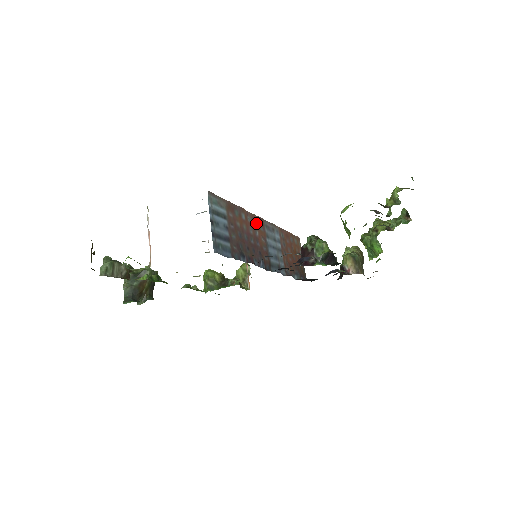
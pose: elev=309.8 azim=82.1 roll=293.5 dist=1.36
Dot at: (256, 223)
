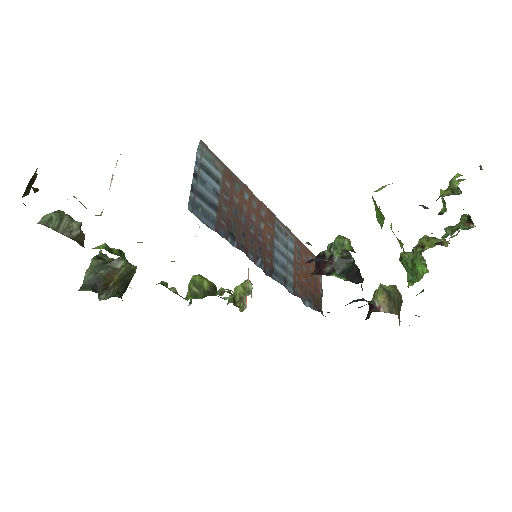
Dot at: (263, 214)
